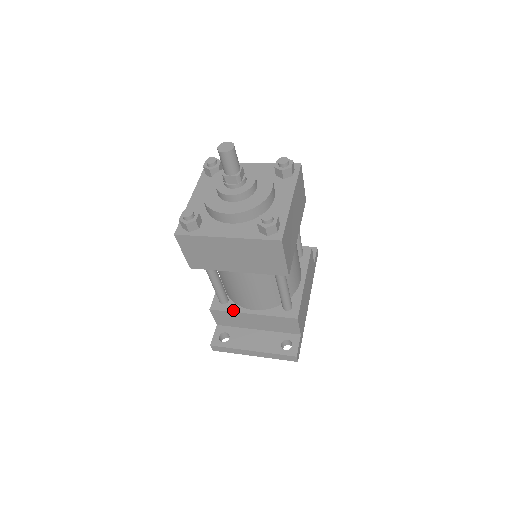
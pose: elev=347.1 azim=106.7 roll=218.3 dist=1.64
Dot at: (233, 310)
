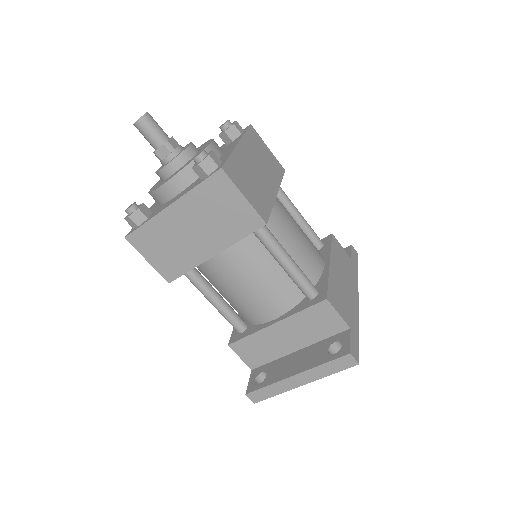
Dot at: (253, 332)
